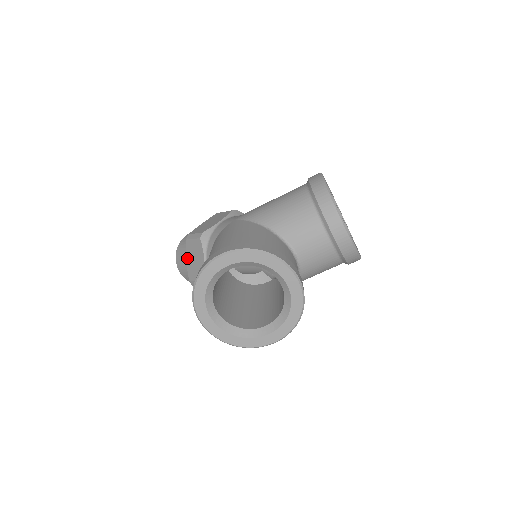
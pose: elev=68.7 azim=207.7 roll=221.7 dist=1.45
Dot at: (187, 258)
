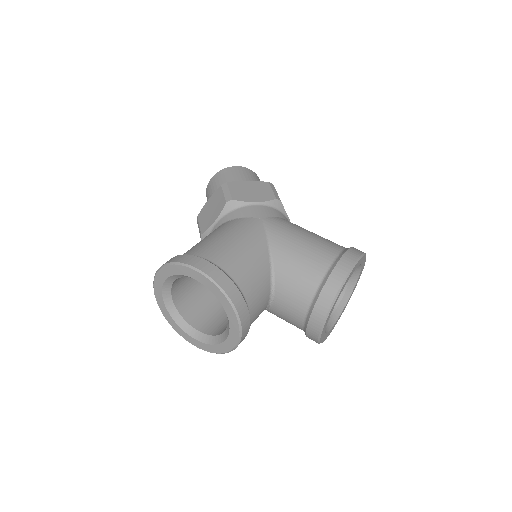
Dot at: (210, 199)
